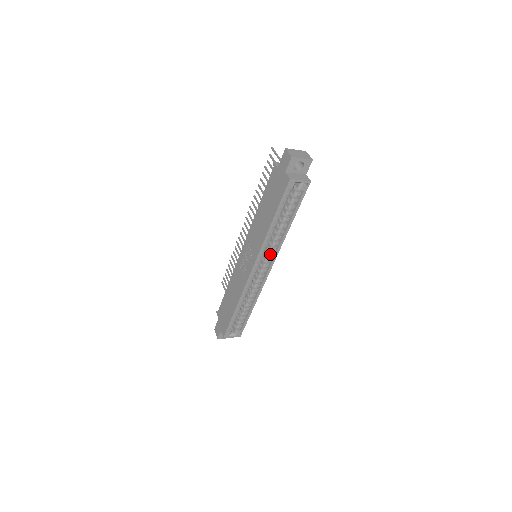
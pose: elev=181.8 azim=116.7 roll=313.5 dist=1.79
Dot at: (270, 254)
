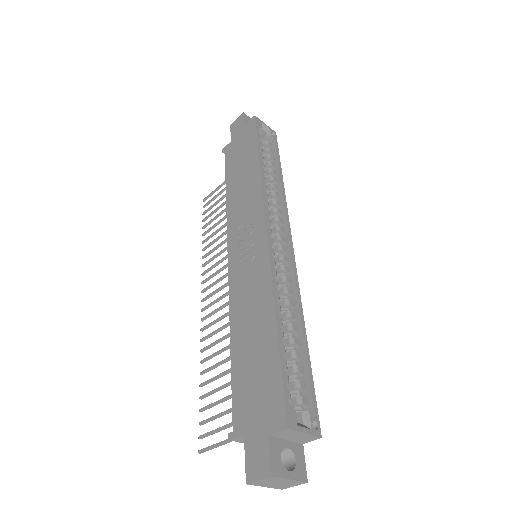
Dot at: (278, 219)
